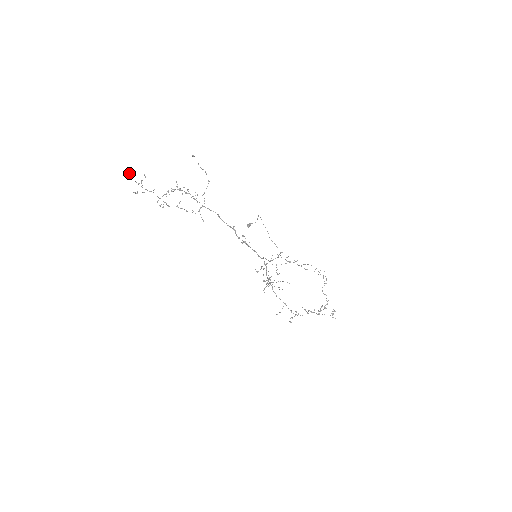
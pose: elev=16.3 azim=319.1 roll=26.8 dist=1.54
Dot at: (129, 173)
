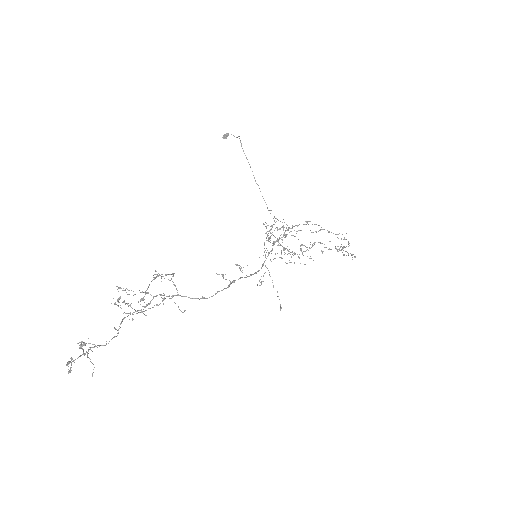
Dot at: (68, 372)
